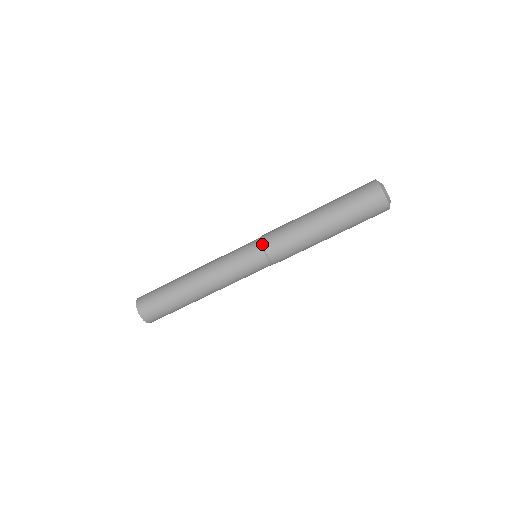
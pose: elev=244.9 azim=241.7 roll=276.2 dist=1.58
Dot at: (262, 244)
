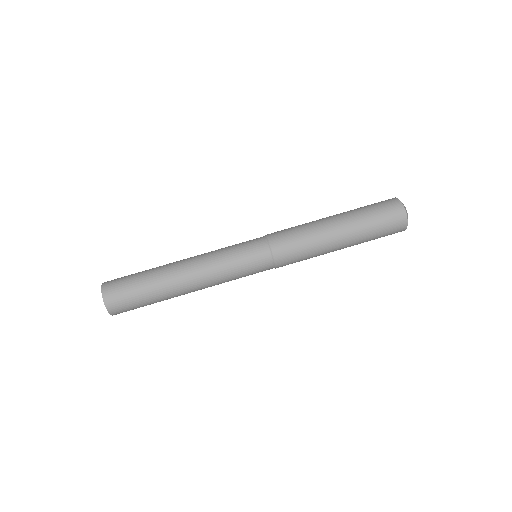
Dot at: (268, 239)
